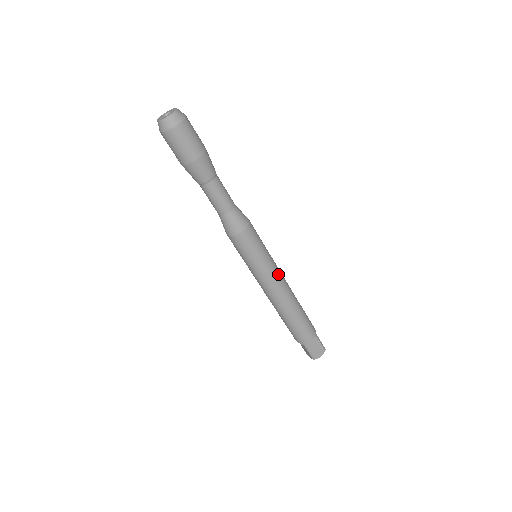
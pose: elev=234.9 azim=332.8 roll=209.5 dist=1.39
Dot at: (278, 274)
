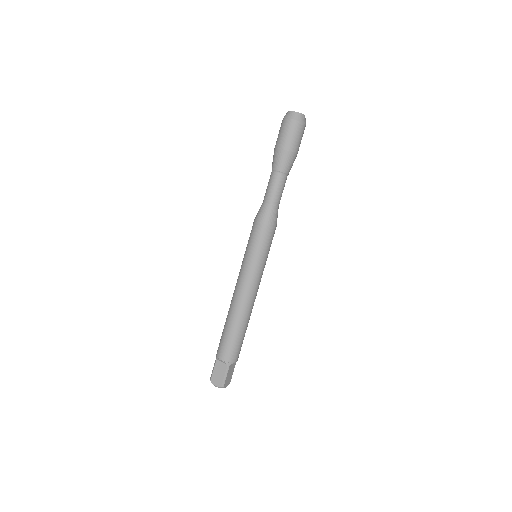
Dot at: (260, 281)
